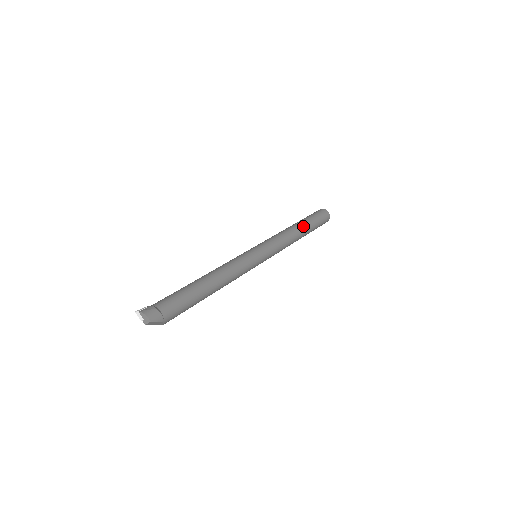
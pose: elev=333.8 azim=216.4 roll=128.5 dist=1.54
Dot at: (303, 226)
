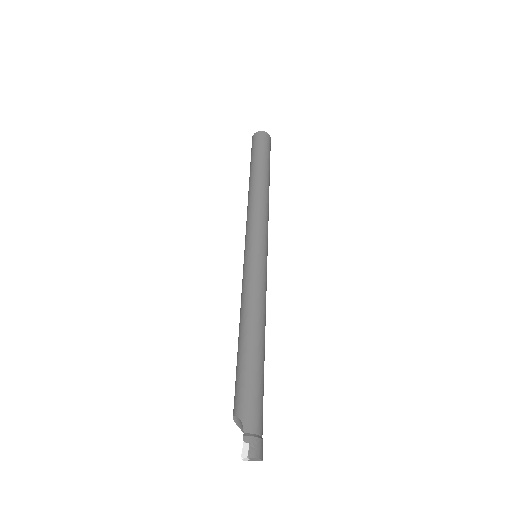
Dot at: (269, 179)
